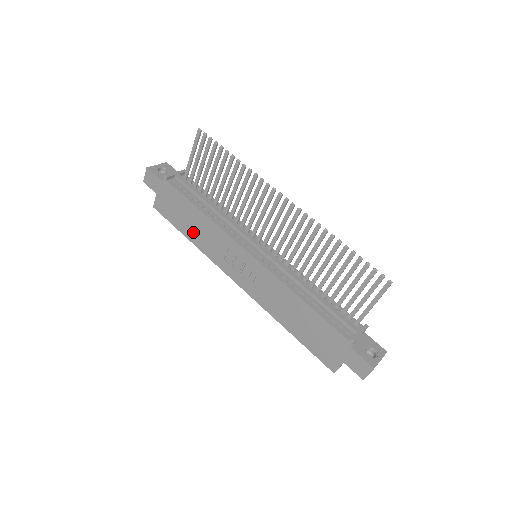
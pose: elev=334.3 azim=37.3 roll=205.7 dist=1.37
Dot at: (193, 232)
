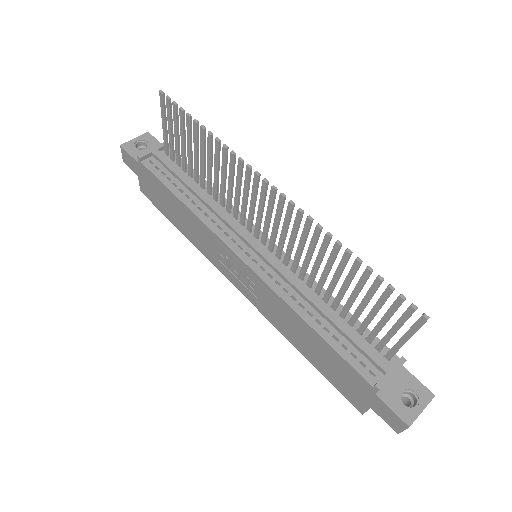
Dot at: (182, 225)
